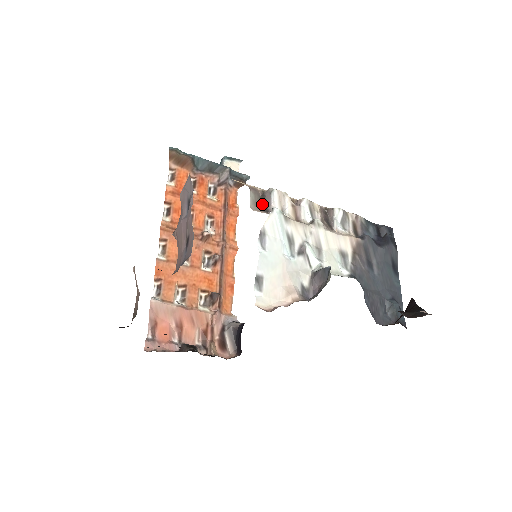
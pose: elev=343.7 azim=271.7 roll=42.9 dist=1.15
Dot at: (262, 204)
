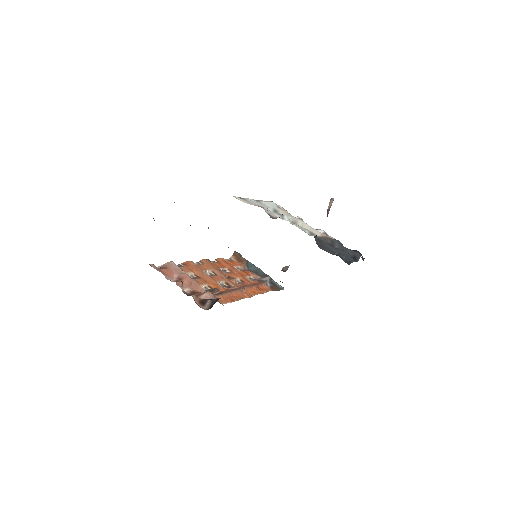
Dot at: occluded
